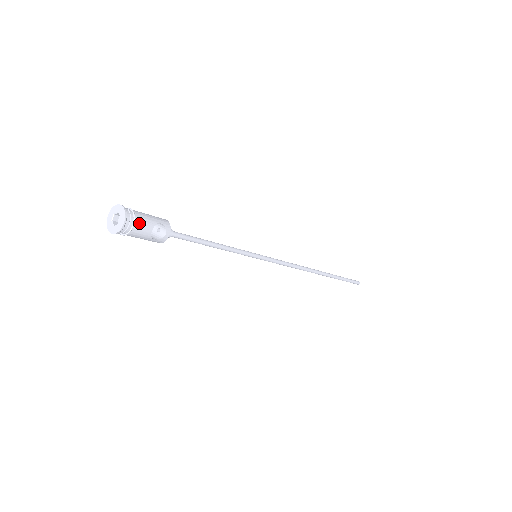
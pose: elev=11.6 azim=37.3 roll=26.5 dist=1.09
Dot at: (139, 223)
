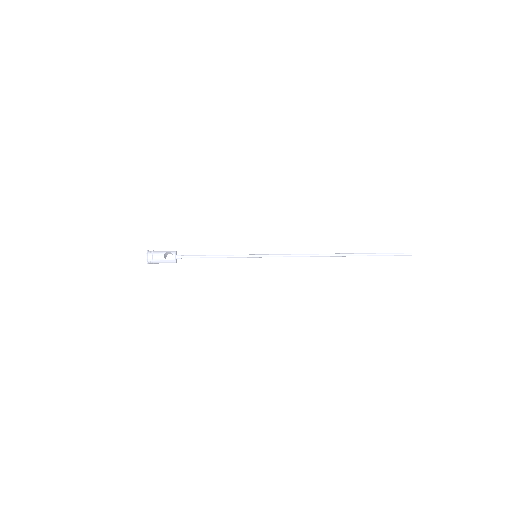
Dot at: (155, 254)
